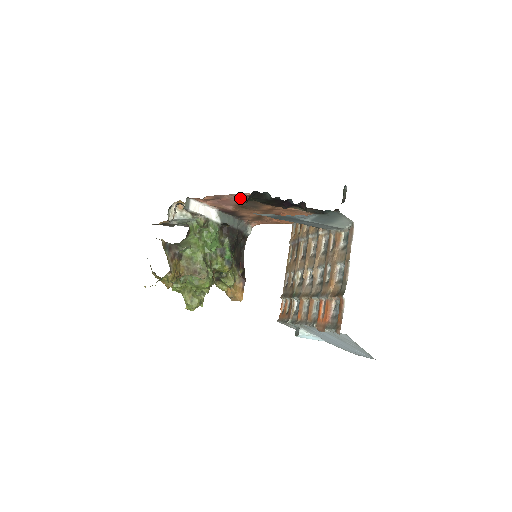
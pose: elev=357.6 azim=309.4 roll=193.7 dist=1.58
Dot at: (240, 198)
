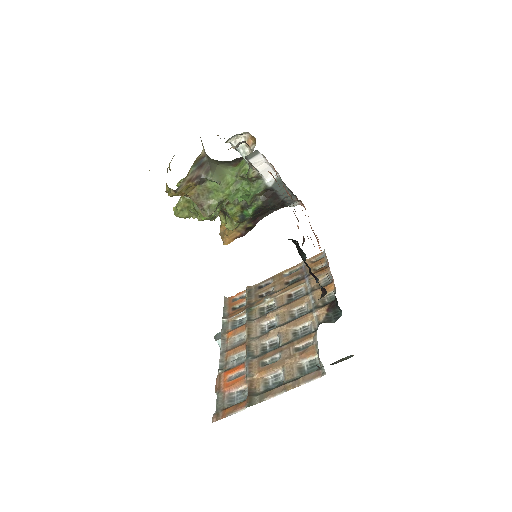
Dot at: occluded
